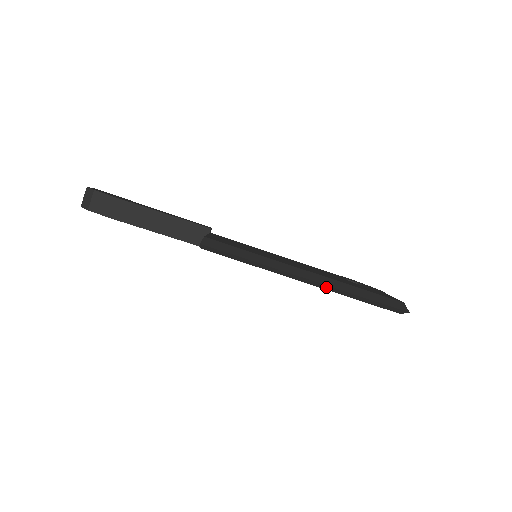
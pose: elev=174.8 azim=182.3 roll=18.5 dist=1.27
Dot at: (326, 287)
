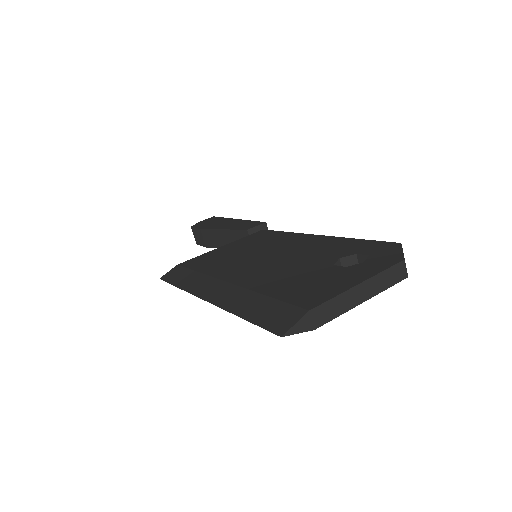
Dot at: occluded
